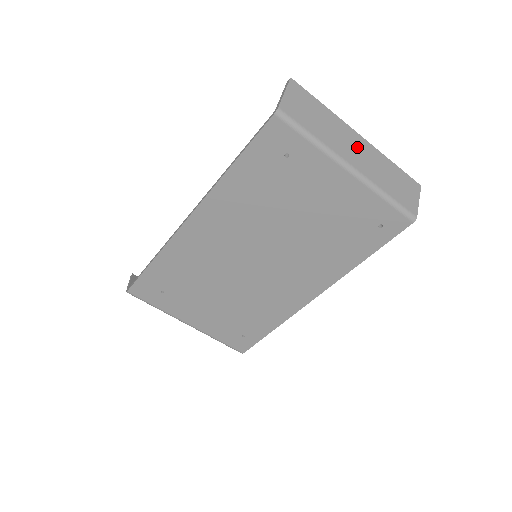
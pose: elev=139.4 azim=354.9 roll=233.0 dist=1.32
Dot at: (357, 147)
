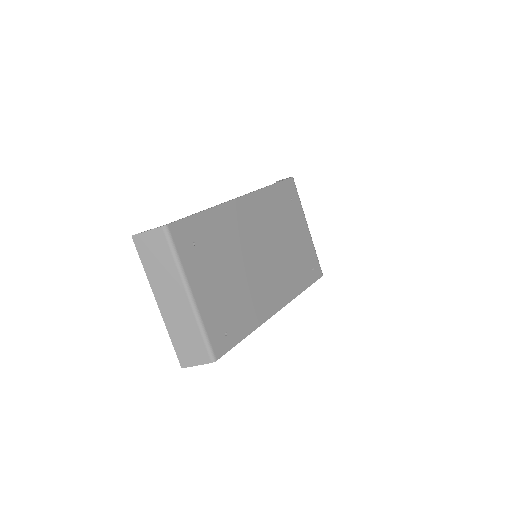
Dot at: occluded
